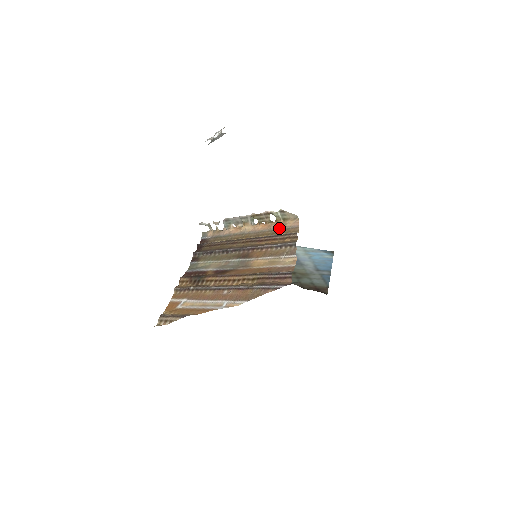
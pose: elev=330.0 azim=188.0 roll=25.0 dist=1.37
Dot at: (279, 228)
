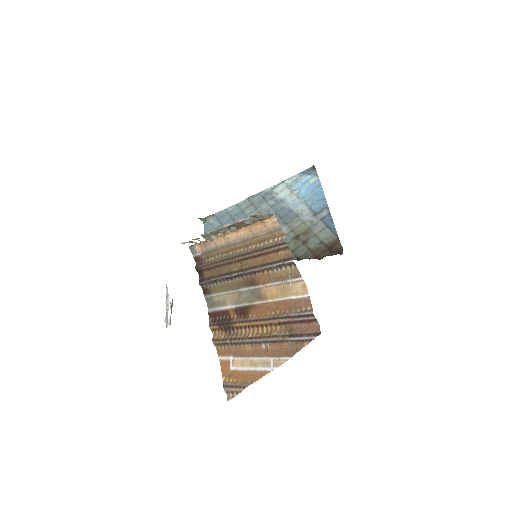
Dot at: (262, 233)
